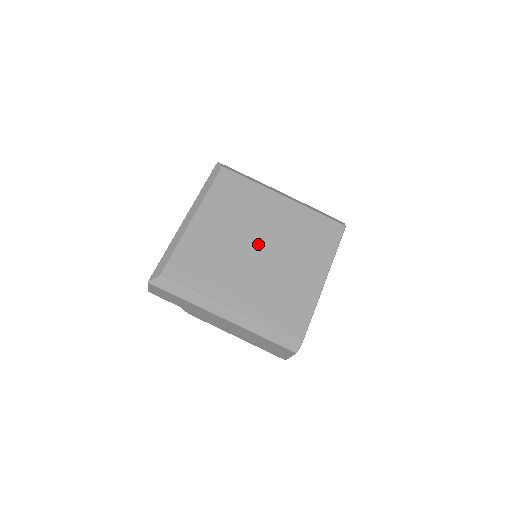
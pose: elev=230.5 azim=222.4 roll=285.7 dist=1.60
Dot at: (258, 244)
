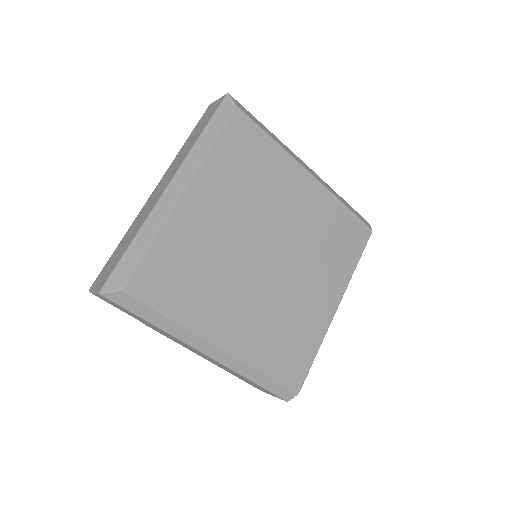
Dot at: (268, 247)
